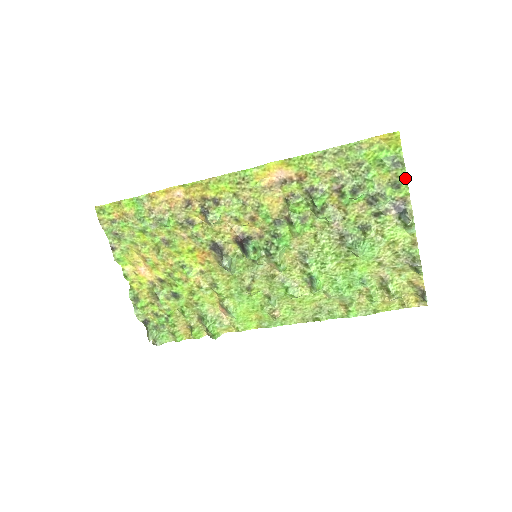
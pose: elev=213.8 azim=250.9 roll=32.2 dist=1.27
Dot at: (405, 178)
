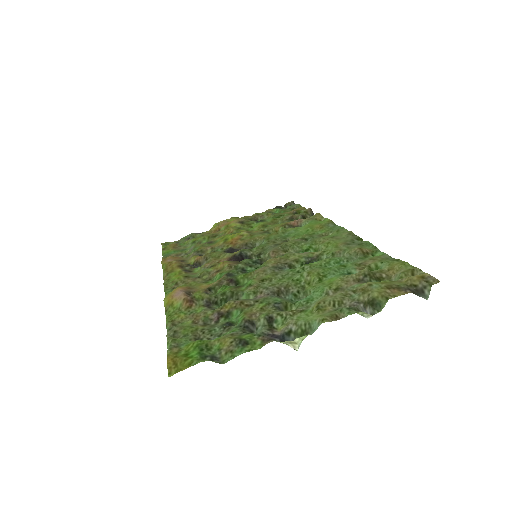
Dot at: (237, 355)
